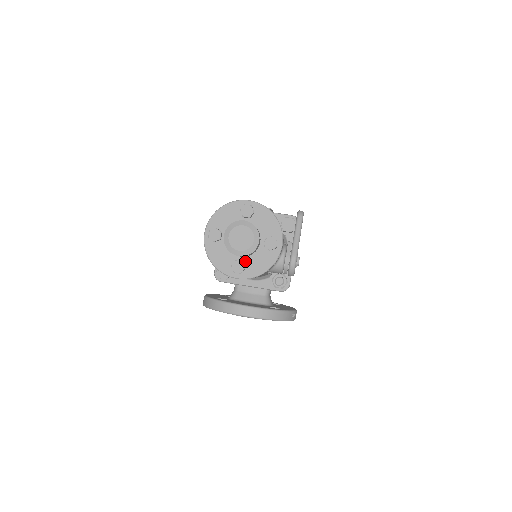
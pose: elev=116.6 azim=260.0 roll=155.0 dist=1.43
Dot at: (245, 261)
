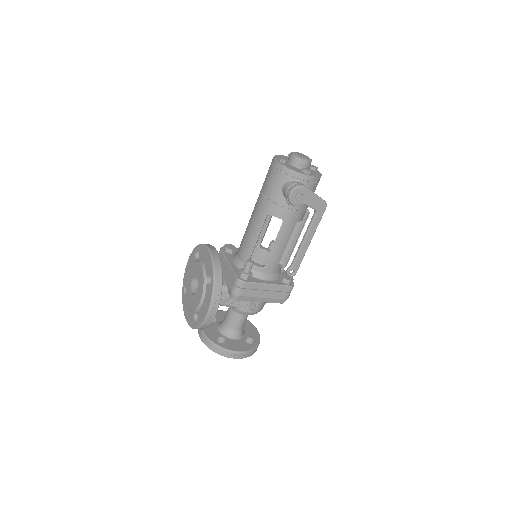
Dot at: (288, 164)
